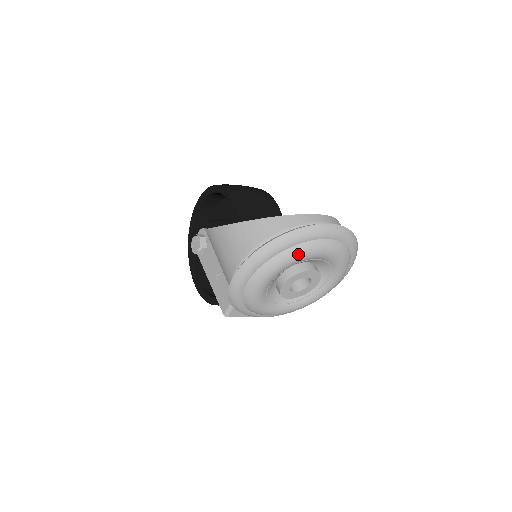
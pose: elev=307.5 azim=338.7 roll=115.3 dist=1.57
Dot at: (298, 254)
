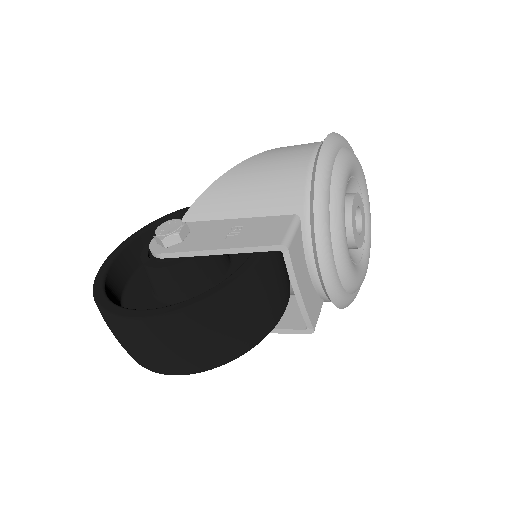
Dot at: (360, 164)
